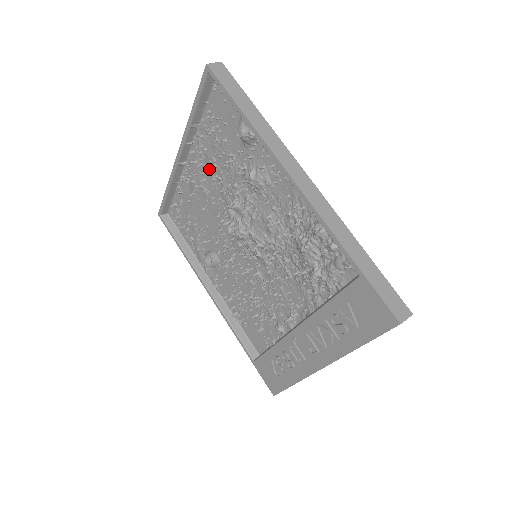
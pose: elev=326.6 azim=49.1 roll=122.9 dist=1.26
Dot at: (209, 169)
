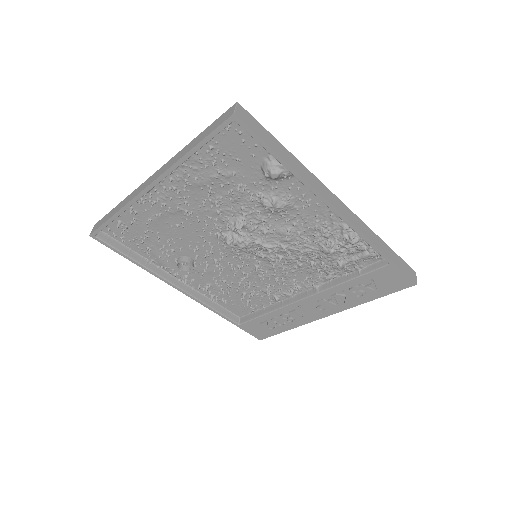
Dot at: (197, 194)
